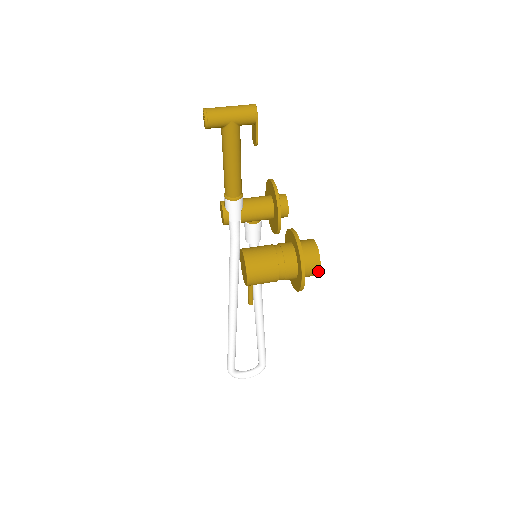
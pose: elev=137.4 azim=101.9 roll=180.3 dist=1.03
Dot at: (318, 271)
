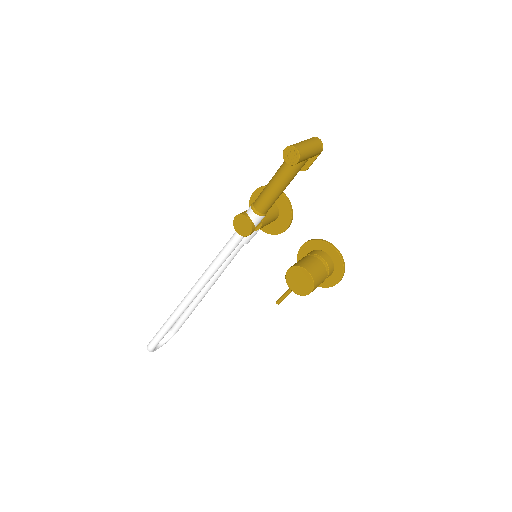
Dot at: occluded
